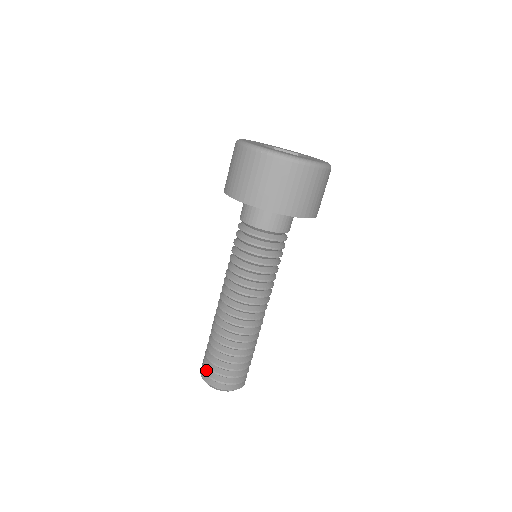
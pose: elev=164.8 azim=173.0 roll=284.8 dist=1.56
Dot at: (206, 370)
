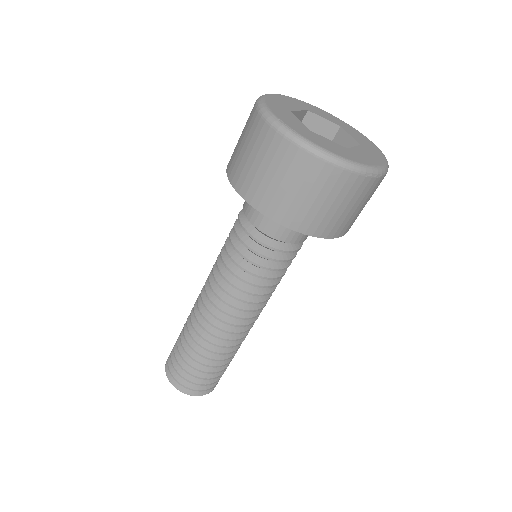
Dot at: (195, 387)
